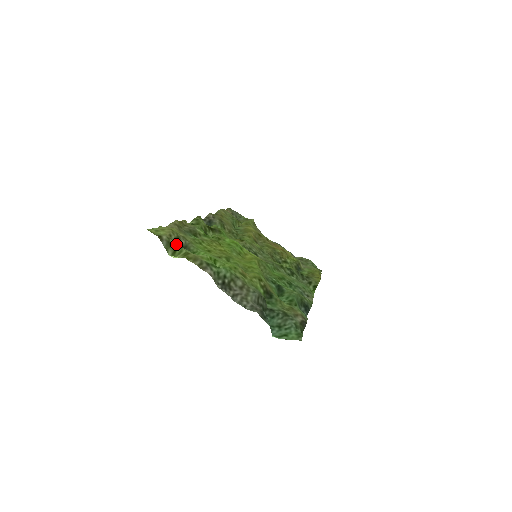
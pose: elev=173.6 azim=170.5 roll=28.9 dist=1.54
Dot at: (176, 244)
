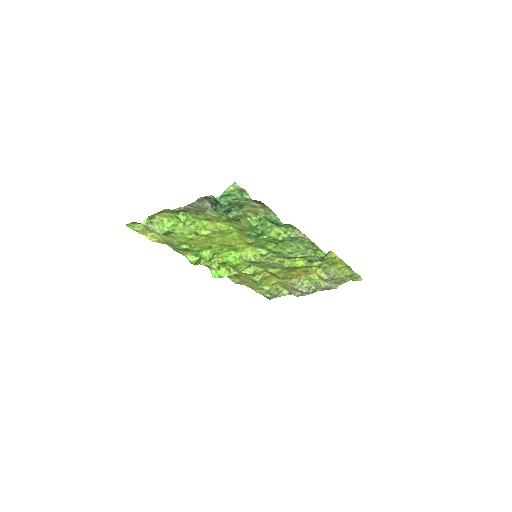
Dot at: (150, 227)
